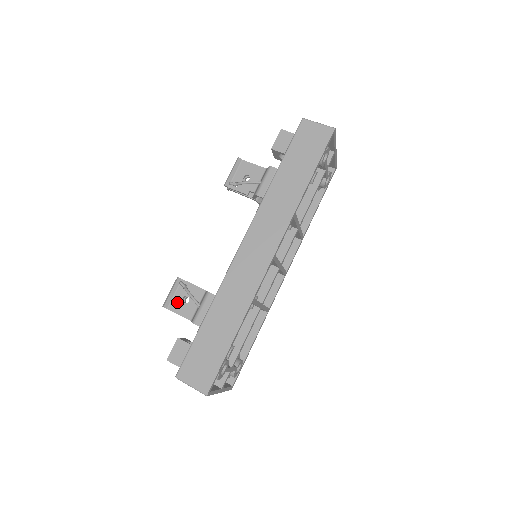
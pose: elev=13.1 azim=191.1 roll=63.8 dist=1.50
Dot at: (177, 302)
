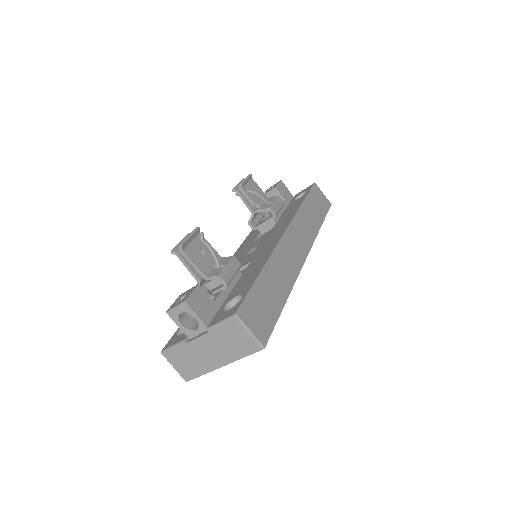
Dot at: (193, 250)
